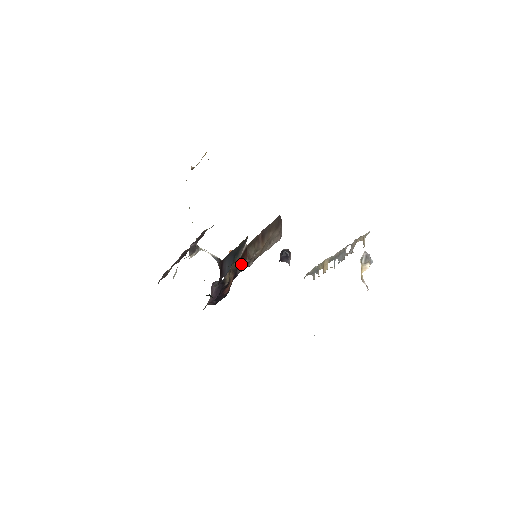
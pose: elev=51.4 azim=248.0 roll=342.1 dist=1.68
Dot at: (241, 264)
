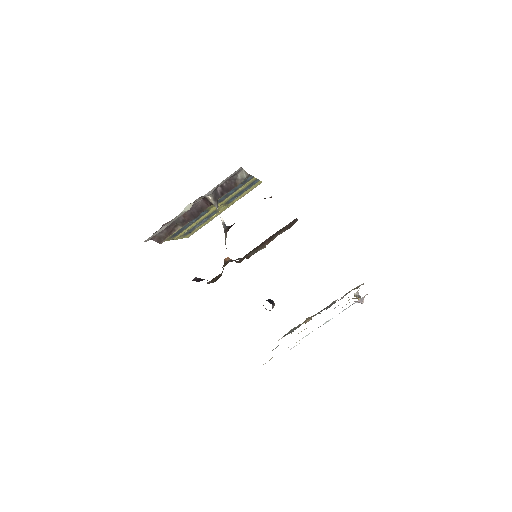
Dot at: (238, 258)
